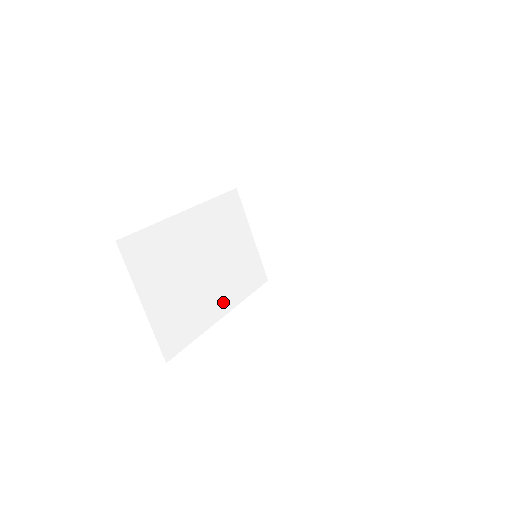
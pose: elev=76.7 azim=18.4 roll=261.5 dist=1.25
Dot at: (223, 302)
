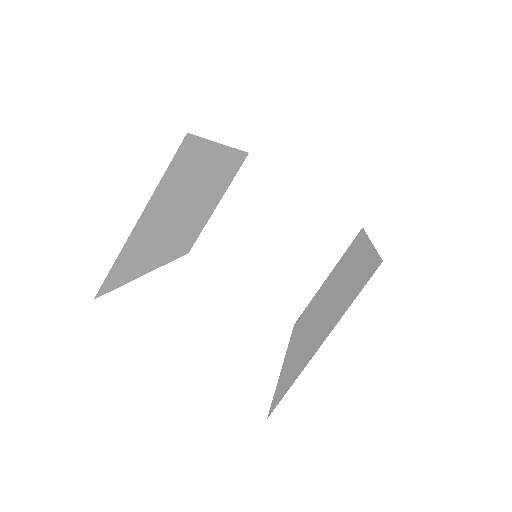
Dot at: (162, 256)
